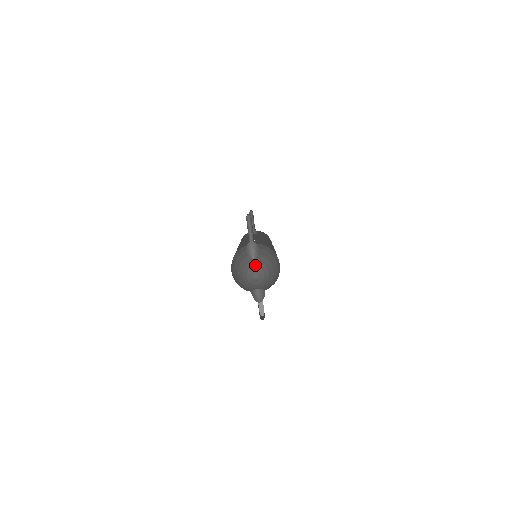
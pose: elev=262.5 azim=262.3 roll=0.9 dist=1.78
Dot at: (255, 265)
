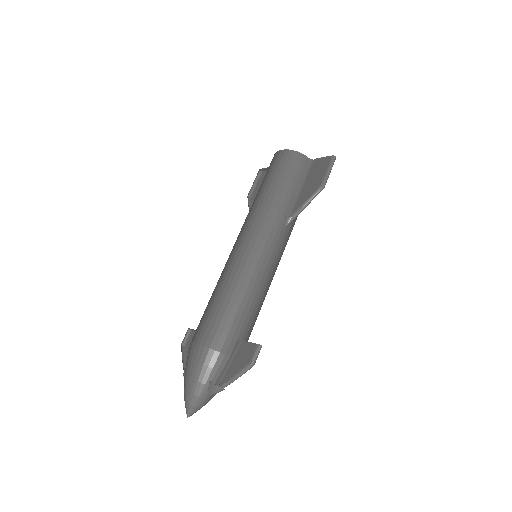
Dot at: (201, 406)
